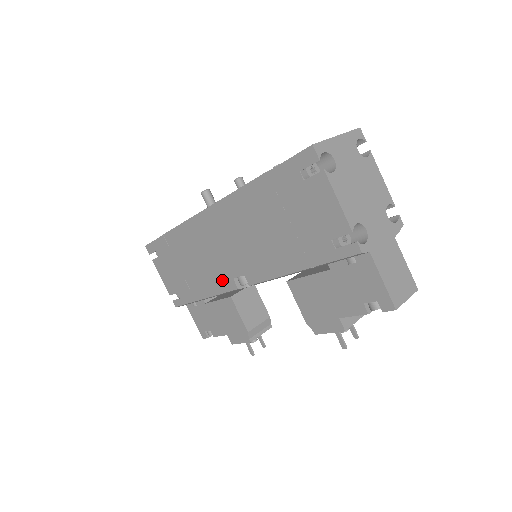
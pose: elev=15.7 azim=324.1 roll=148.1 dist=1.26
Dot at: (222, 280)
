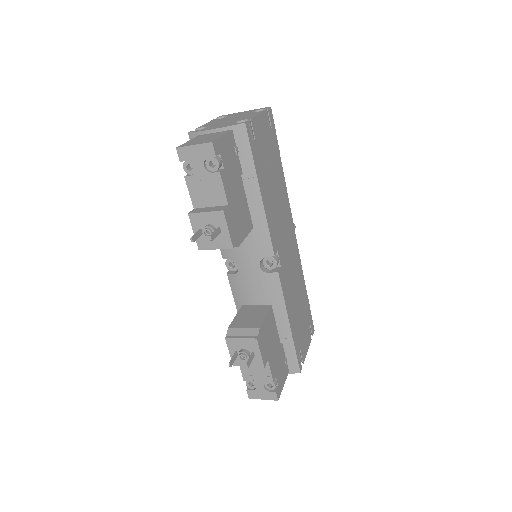
Dot at: occluded
